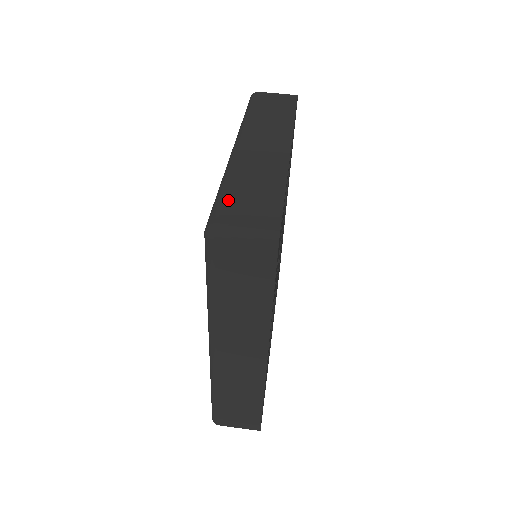
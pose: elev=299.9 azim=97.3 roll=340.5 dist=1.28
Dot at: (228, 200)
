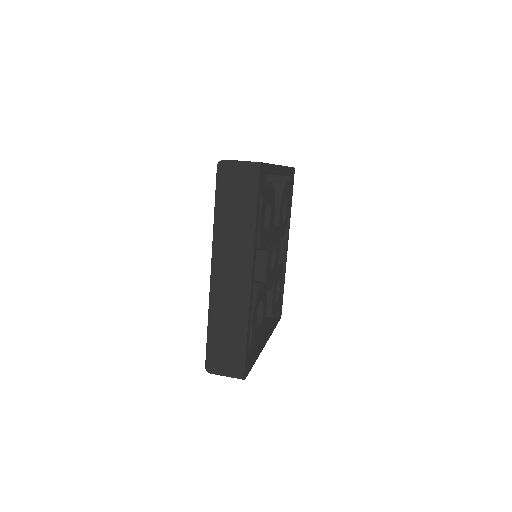
Dot at: occluded
